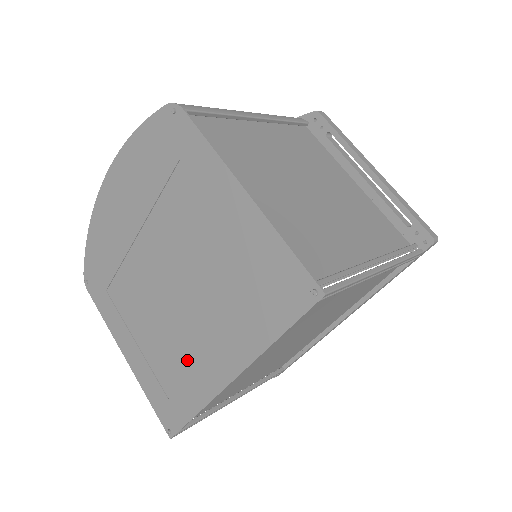
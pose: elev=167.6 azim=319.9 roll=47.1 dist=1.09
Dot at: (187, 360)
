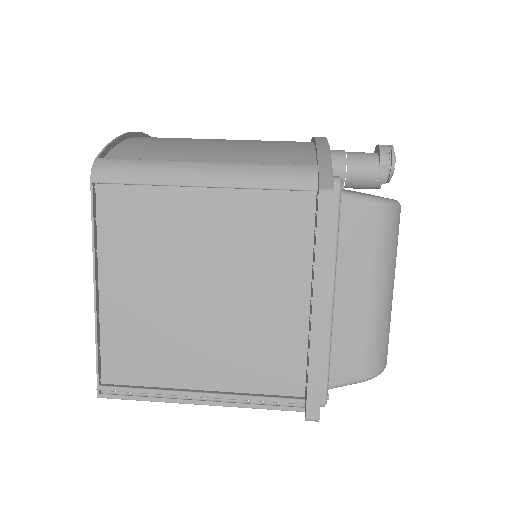
Dot at: occluded
